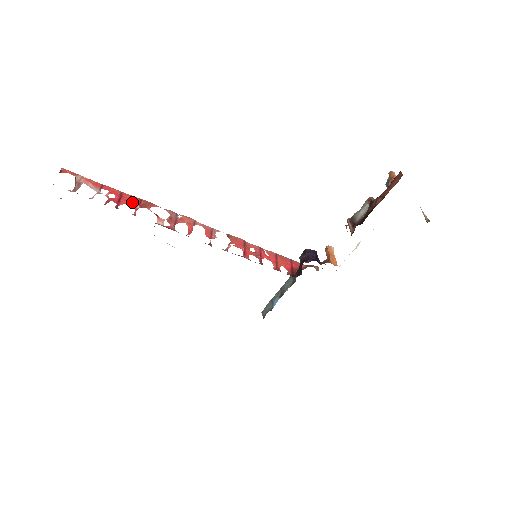
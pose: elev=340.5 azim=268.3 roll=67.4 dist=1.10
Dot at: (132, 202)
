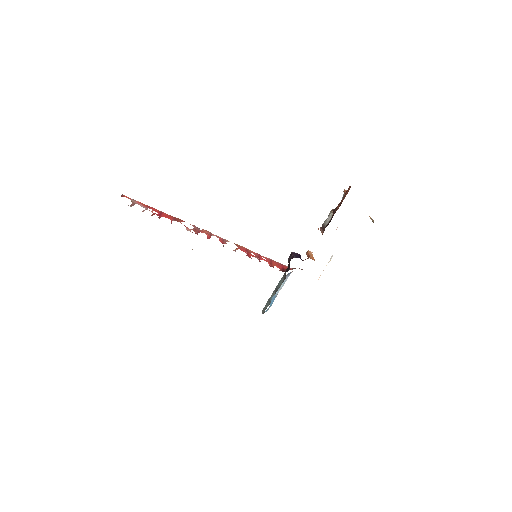
Dot at: (169, 217)
